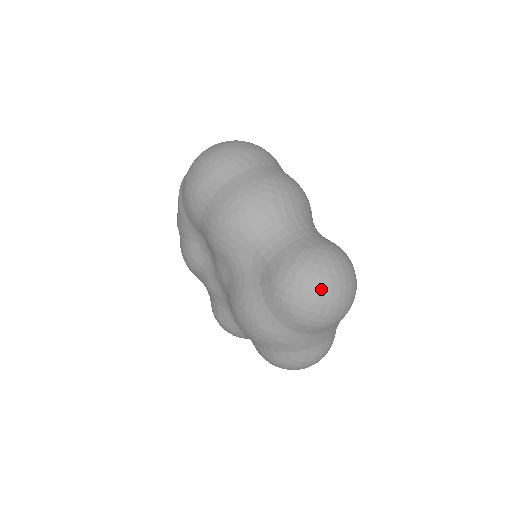
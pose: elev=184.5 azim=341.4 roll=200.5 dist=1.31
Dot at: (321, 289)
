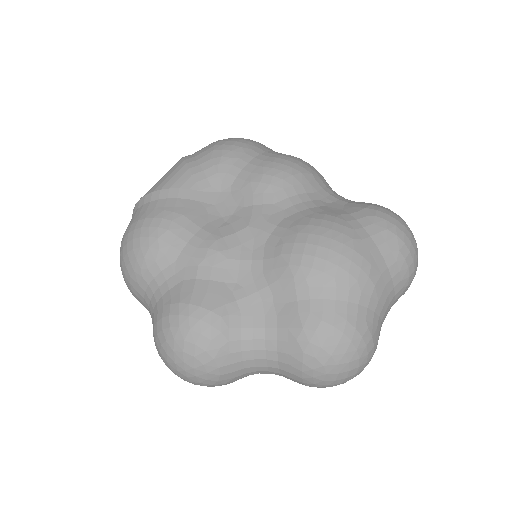
Dot at: occluded
